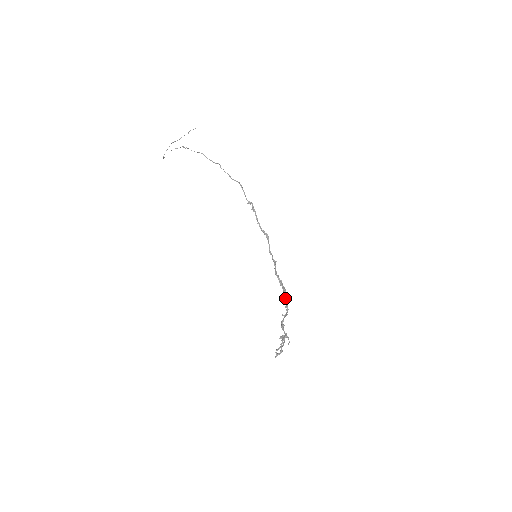
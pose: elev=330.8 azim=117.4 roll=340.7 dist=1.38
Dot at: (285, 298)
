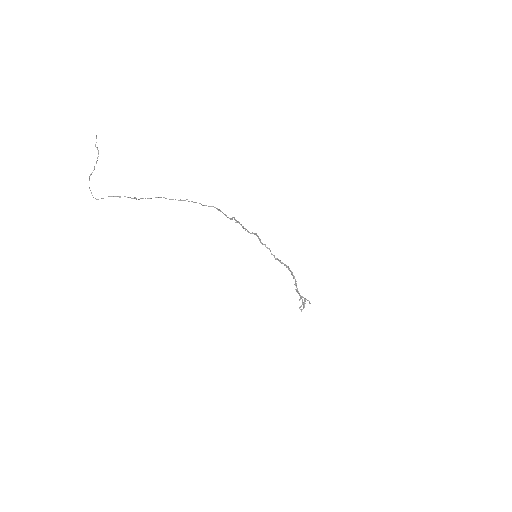
Dot at: occluded
